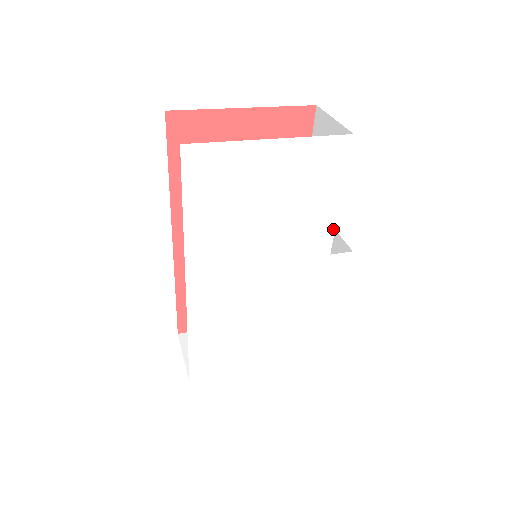
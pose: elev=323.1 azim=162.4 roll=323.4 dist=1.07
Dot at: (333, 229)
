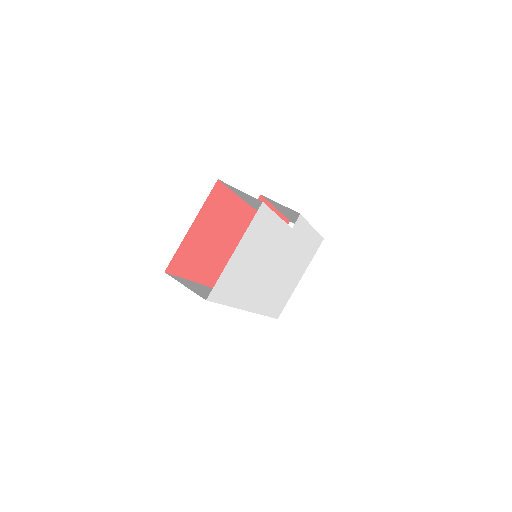
Dot at: (285, 224)
